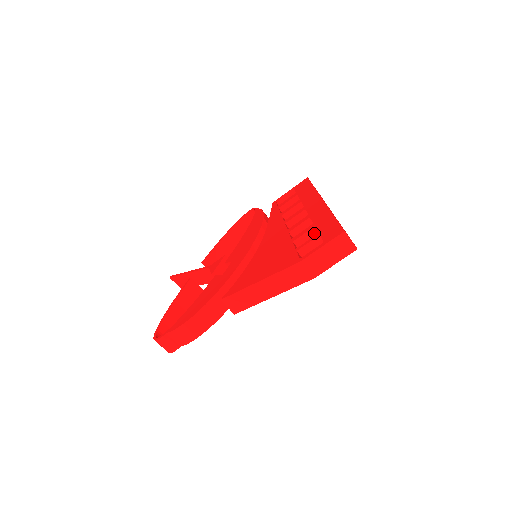
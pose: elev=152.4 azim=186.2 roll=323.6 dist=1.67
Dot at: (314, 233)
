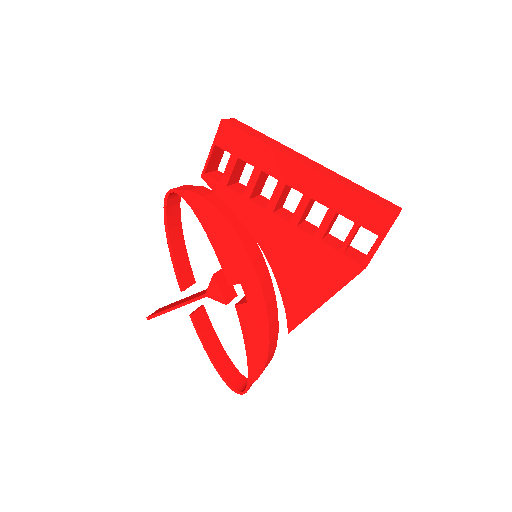
Dot at: (335, 216)
